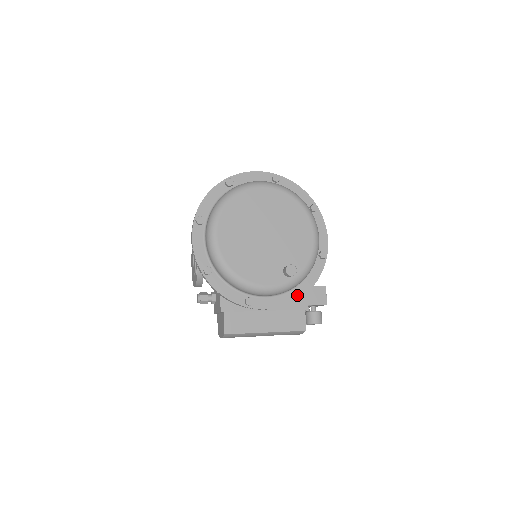
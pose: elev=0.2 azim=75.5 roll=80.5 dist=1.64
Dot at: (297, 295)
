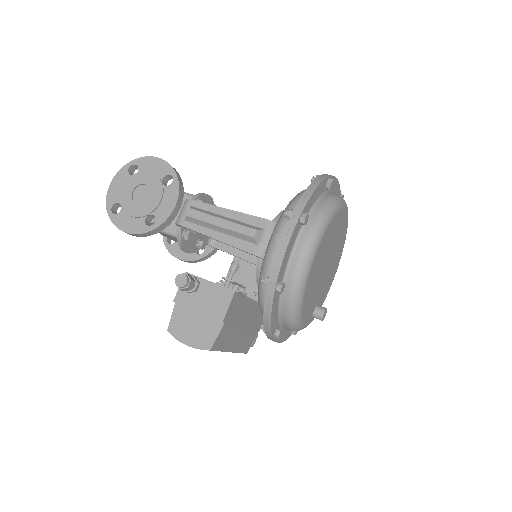
Dot at: (296, 332)
